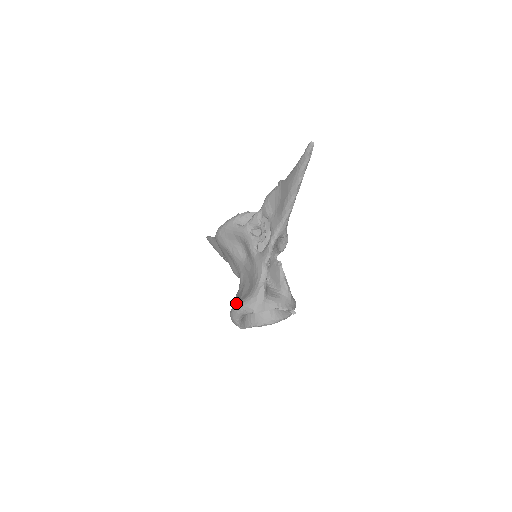
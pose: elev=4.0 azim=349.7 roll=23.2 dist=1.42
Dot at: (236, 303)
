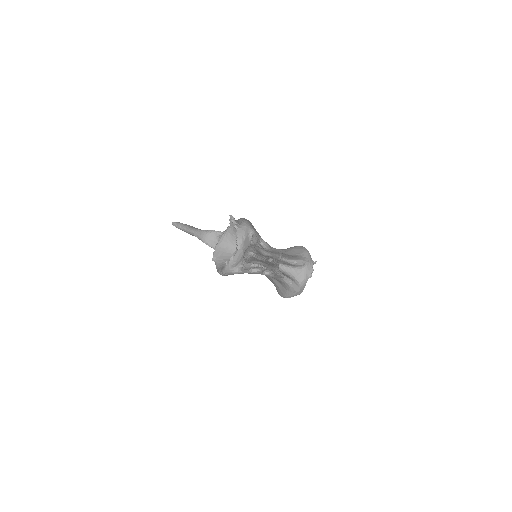
Dot at: (280, 293)
